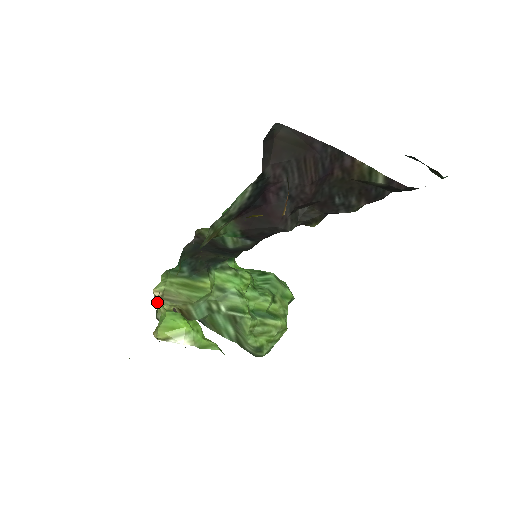
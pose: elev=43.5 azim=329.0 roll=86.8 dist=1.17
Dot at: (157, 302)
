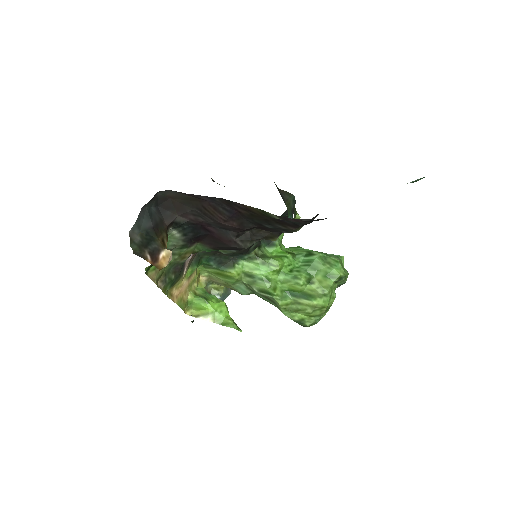
Dot at: (201, 285)
